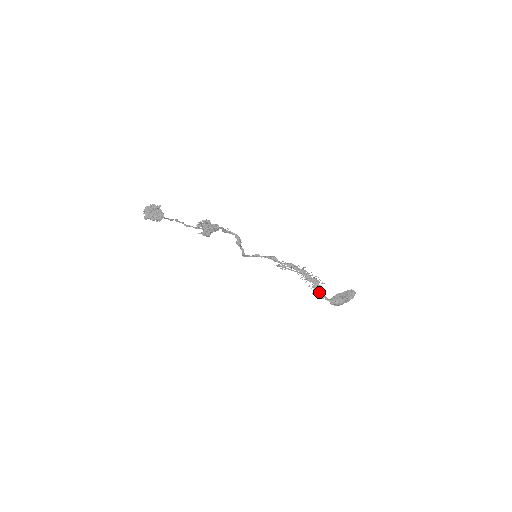
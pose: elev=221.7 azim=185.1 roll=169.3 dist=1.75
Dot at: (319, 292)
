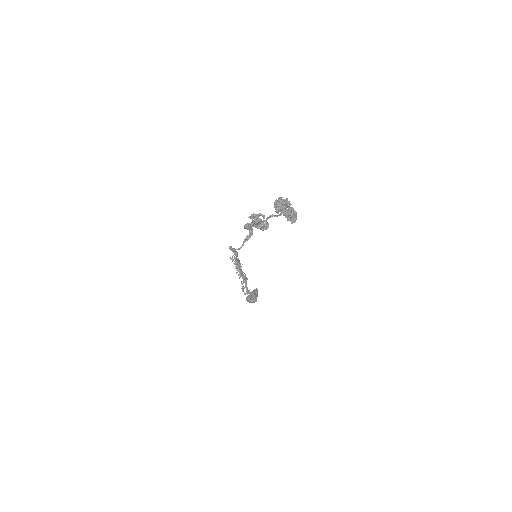
Dot at: (248, 290)
